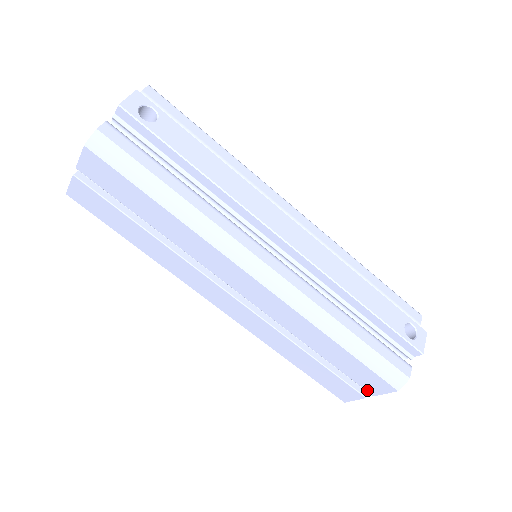
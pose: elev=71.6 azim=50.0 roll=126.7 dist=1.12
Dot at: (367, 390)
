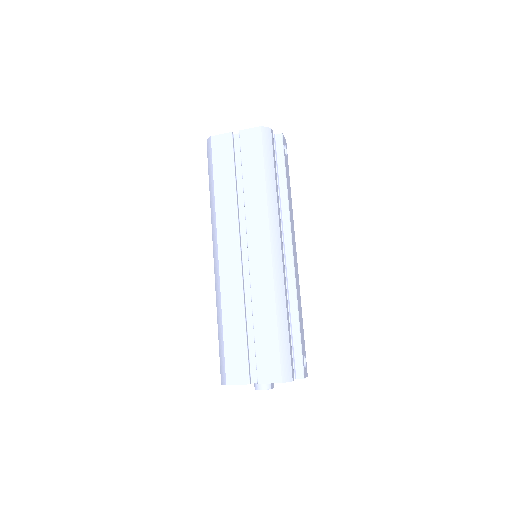
Dot at: (258, 375)
